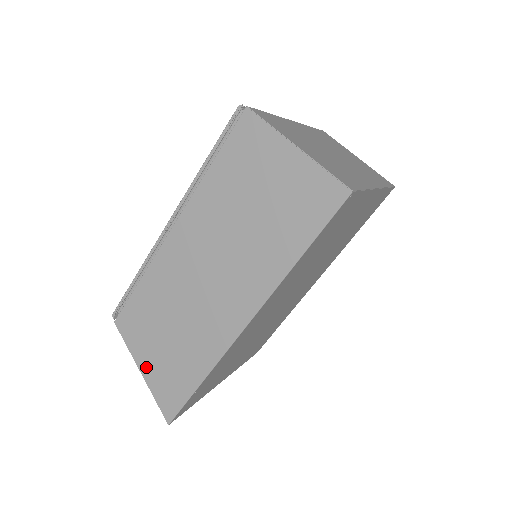
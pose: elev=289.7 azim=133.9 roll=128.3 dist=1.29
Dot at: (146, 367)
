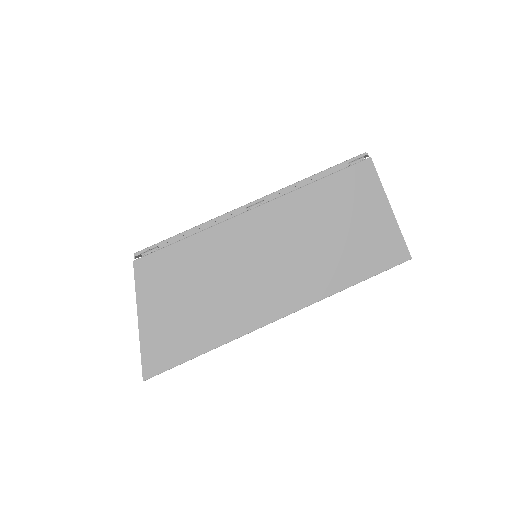
Dot at: (149, 318)
